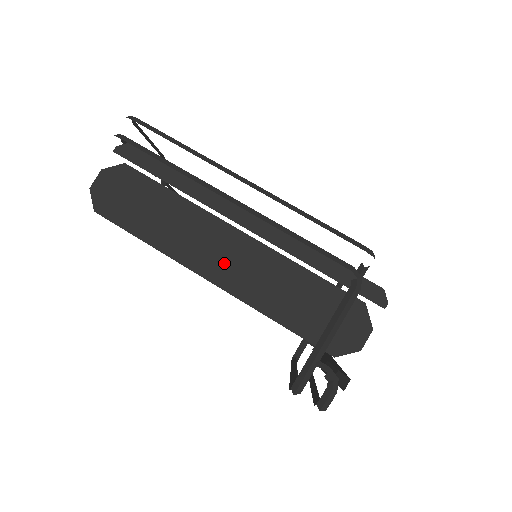
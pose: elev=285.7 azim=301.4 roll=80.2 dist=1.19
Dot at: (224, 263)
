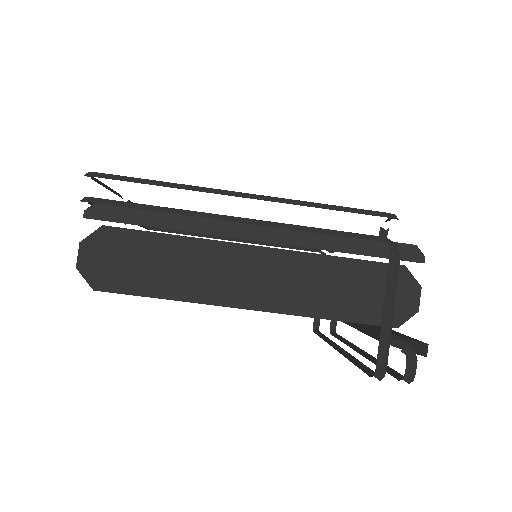
Dot at: (256, 285)
